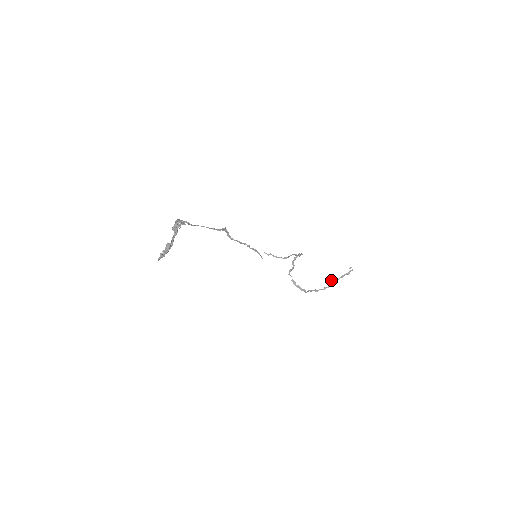
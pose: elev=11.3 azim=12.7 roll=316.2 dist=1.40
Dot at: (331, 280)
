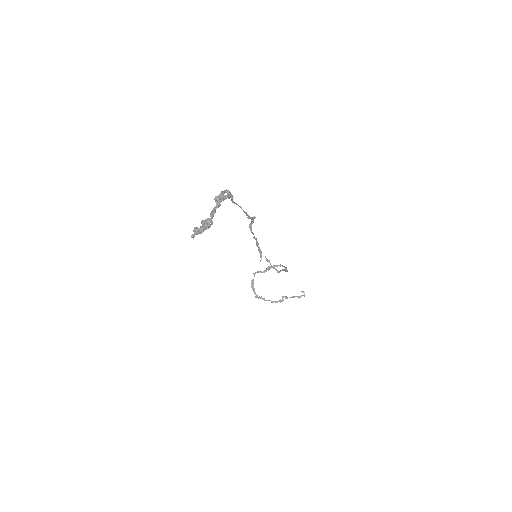
Dot at: (283, 296)
